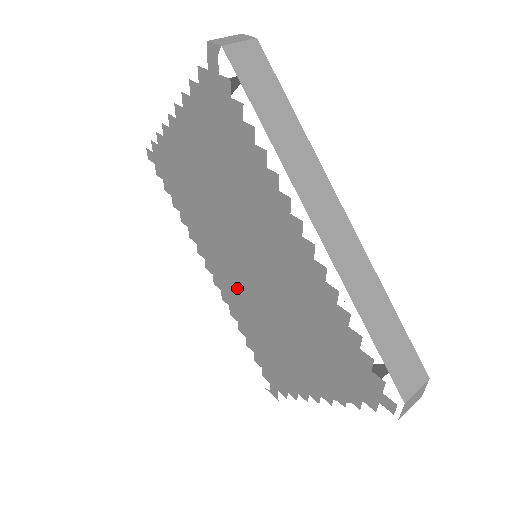
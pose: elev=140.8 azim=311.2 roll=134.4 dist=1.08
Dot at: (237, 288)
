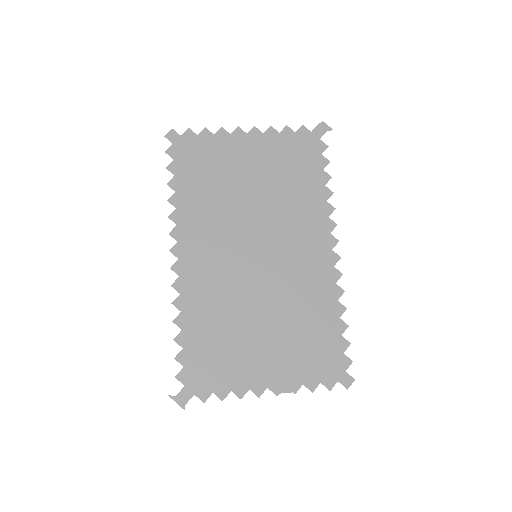
Dot at: (213, 277)
